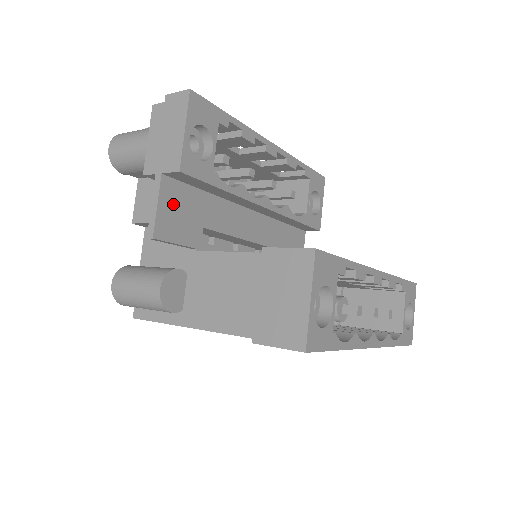
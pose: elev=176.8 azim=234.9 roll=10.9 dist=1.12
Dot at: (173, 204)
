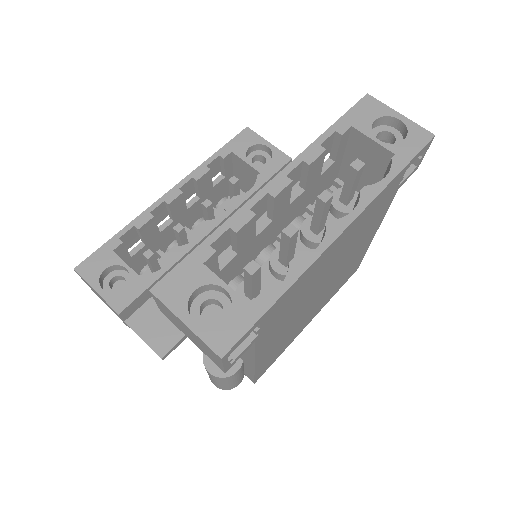
Dot at: (152, 323)
